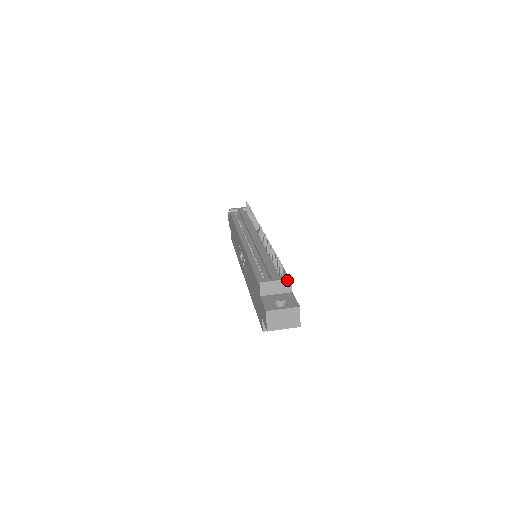
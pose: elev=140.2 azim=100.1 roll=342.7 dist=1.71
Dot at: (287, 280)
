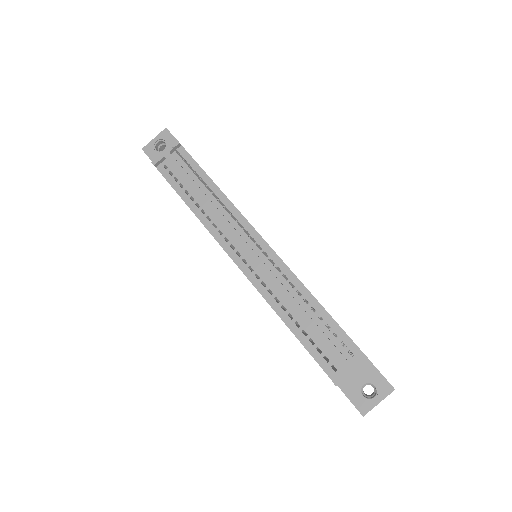
Dot at: occluded
